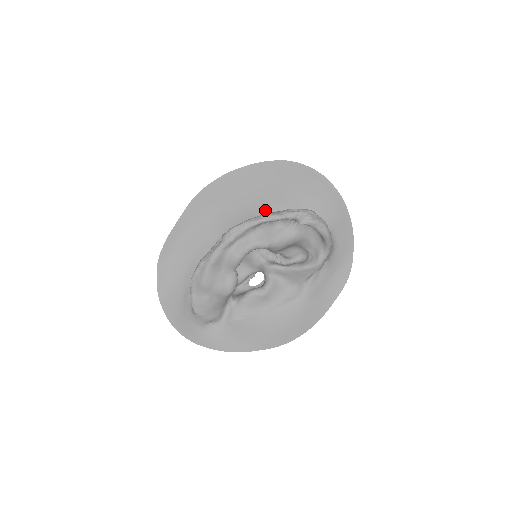
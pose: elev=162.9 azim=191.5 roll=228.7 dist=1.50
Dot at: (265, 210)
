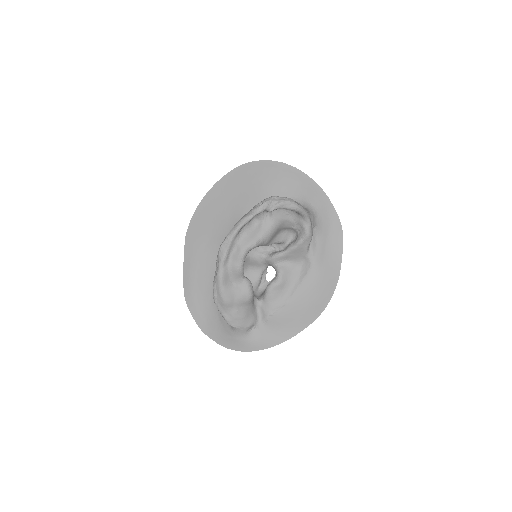
Dot at: occluded
